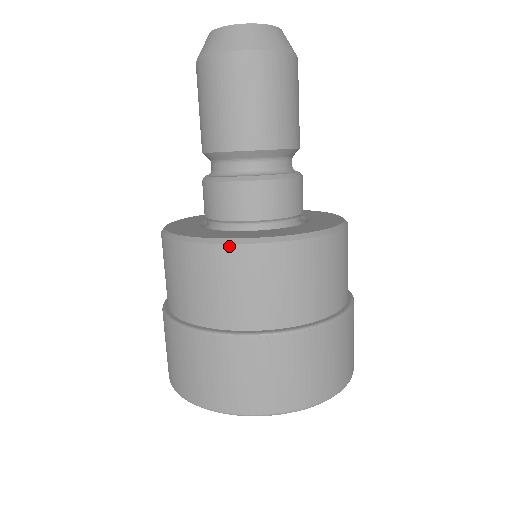
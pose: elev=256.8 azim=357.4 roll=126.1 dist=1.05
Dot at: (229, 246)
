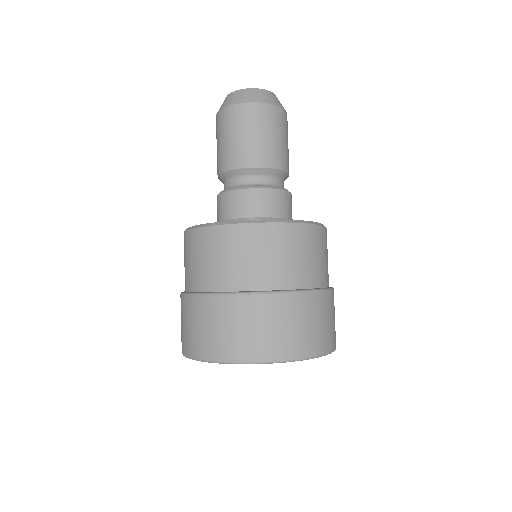
Dot at: (242, 225)
